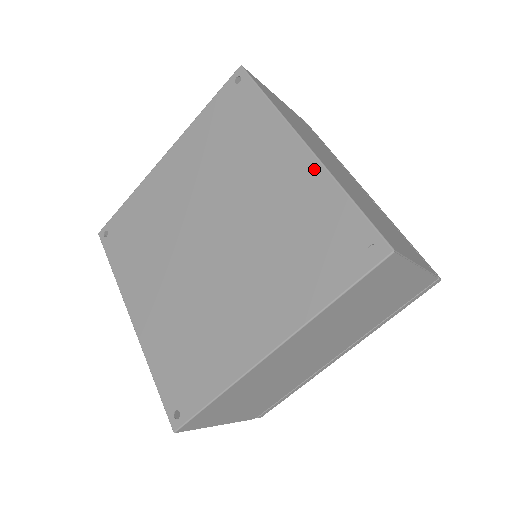
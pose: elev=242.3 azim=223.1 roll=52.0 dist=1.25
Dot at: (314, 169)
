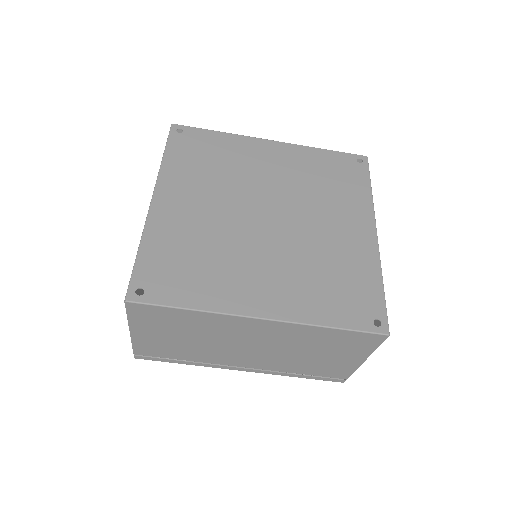
Dot at: (373, 251)
